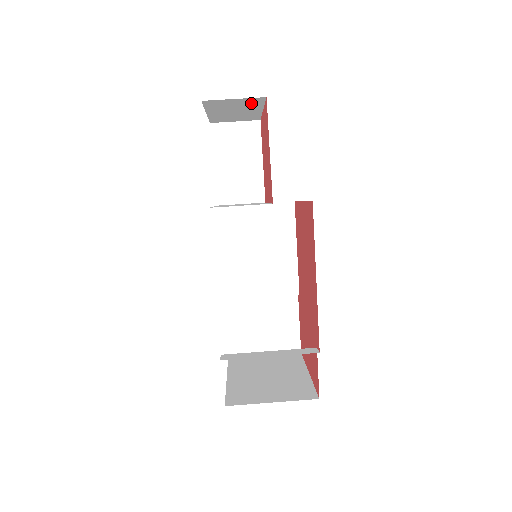
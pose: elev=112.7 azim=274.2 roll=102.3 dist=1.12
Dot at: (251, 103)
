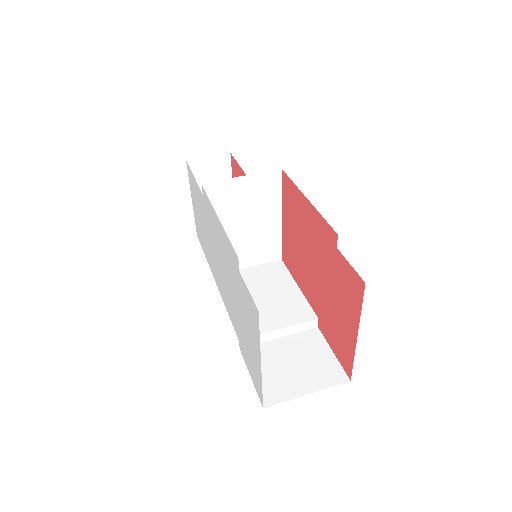
Dot at: (222, 171)
